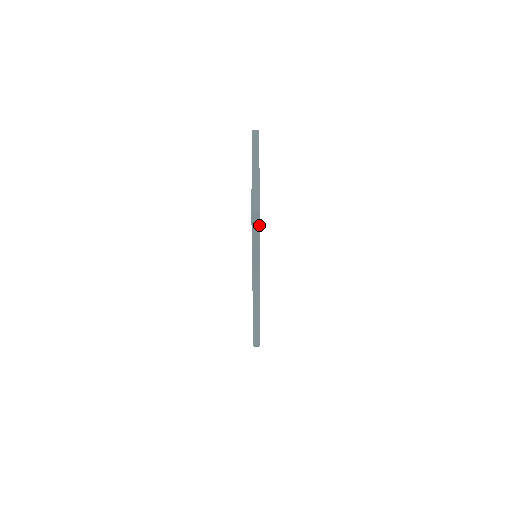
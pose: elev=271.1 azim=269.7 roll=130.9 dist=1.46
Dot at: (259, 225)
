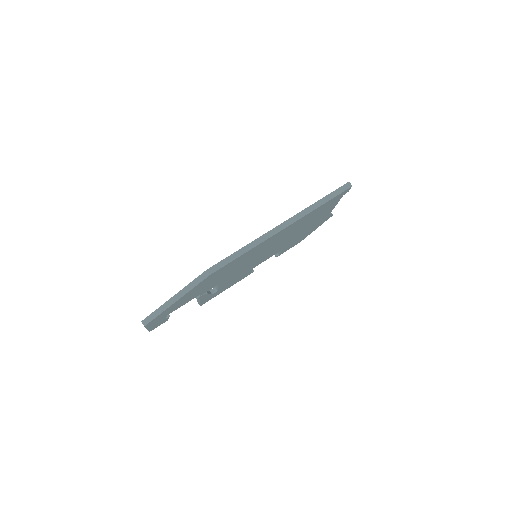
Dot at: (342, 192)
